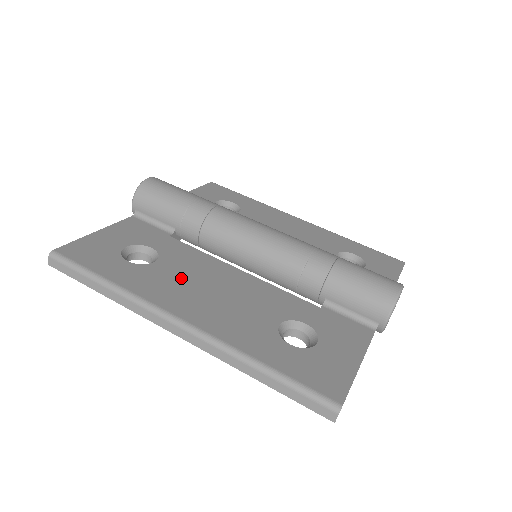
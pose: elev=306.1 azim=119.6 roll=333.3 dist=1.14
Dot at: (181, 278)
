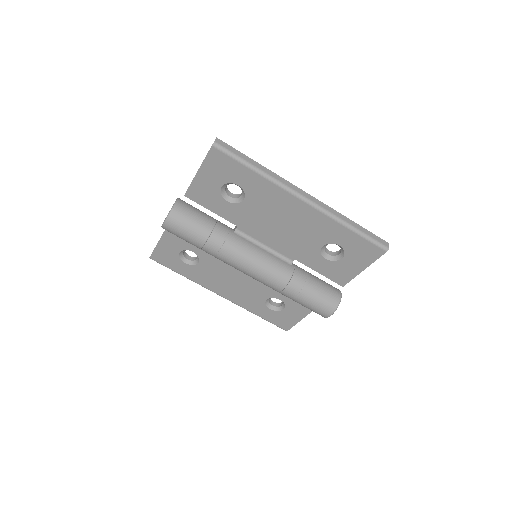
Dot at: (215, 274)
